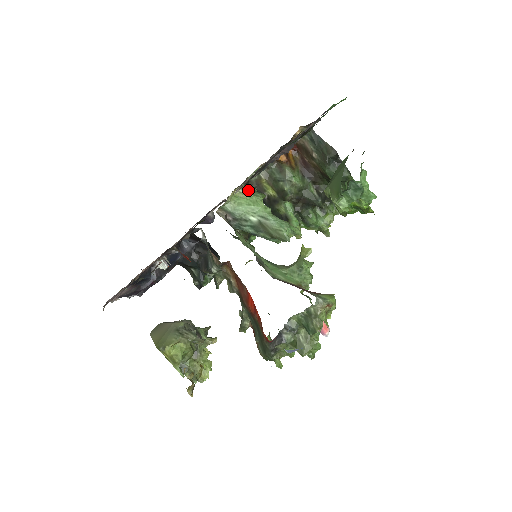
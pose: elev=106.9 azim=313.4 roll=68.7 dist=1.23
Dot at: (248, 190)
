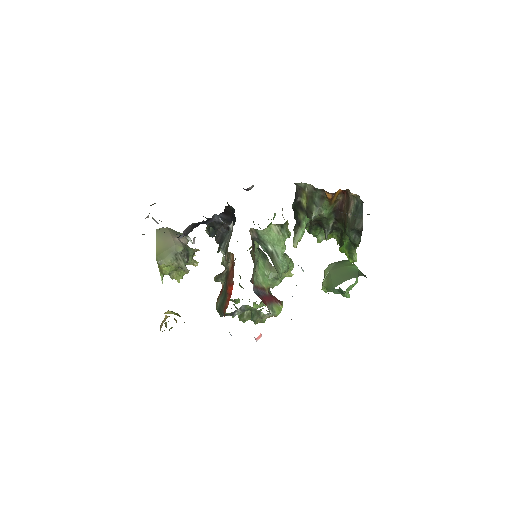
Dot at: (282, 228)
